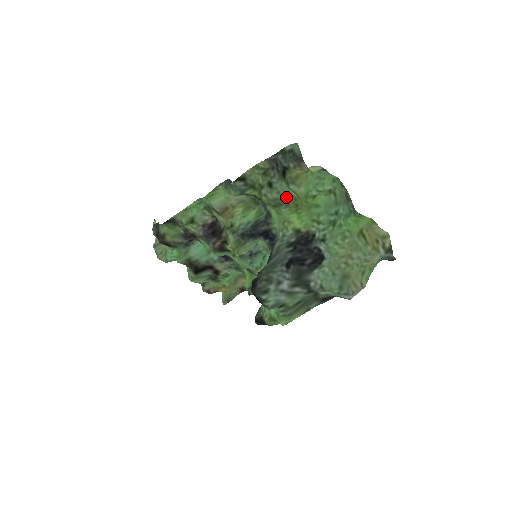
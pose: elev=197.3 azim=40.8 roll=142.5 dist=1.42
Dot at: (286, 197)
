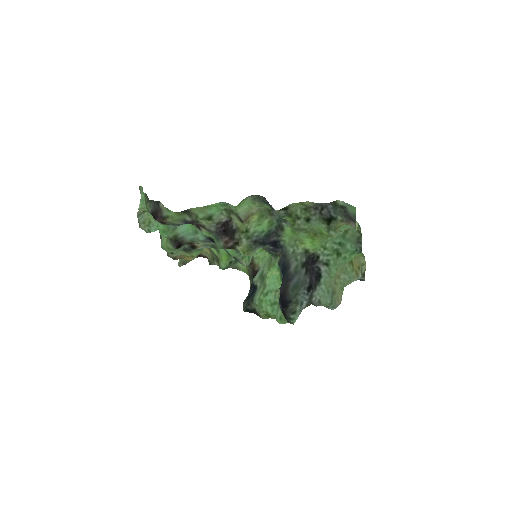
Dot at: (312, 228)
